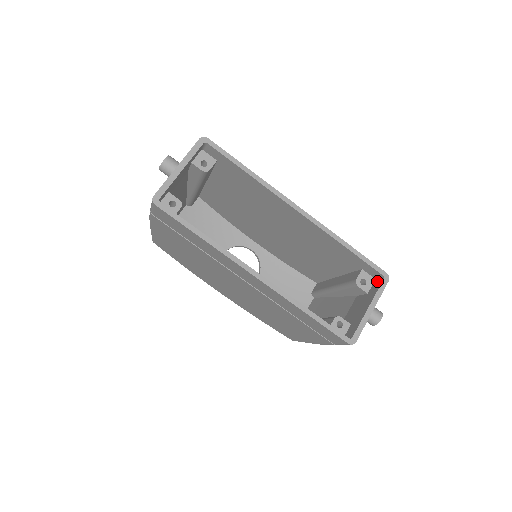
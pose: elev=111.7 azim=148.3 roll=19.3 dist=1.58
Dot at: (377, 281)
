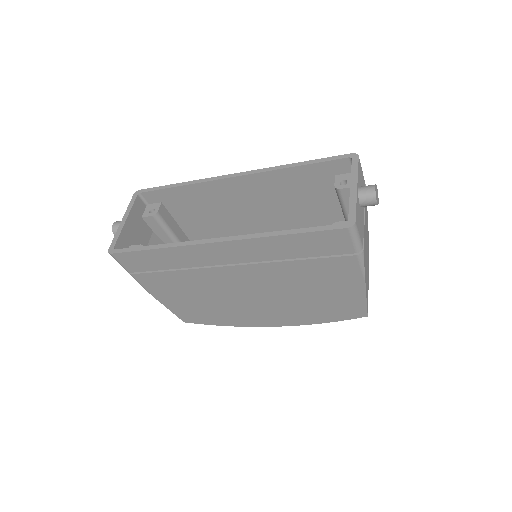
Dot at: occluded
